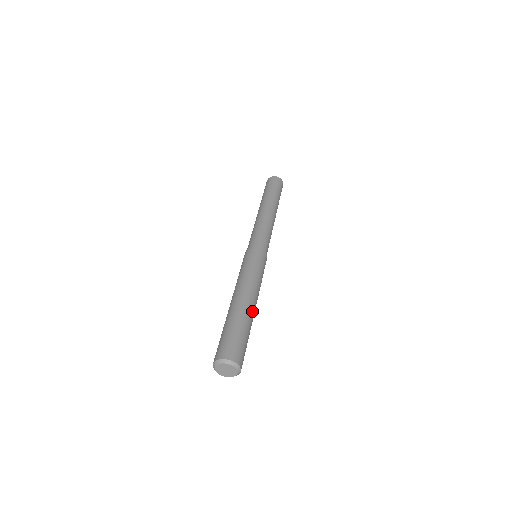
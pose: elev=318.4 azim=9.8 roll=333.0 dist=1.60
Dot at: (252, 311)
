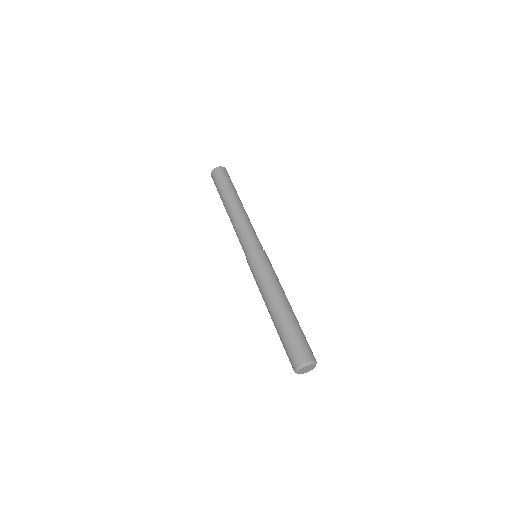
Dot at: (292, 310)
